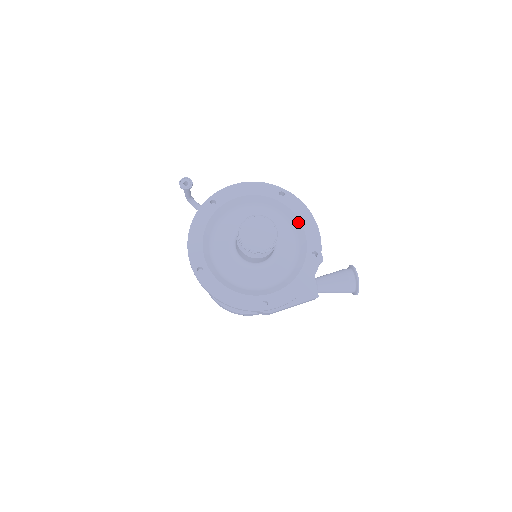
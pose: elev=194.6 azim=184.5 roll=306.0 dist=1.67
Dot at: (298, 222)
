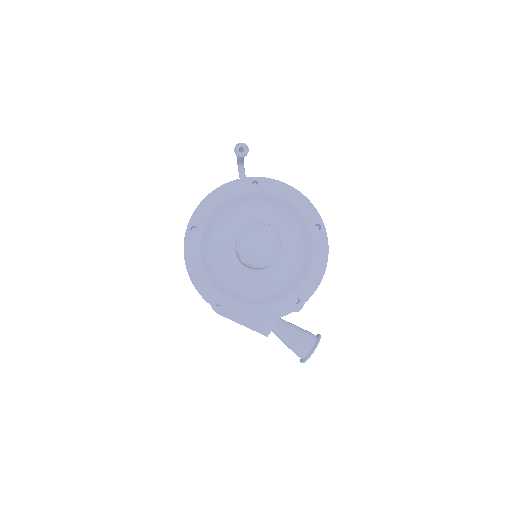
Dot at: (309, 262)
